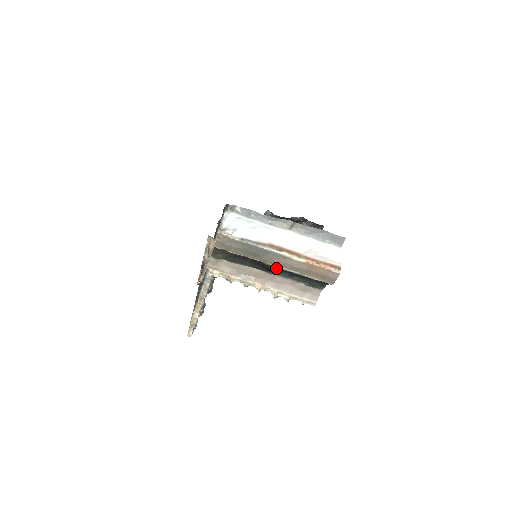
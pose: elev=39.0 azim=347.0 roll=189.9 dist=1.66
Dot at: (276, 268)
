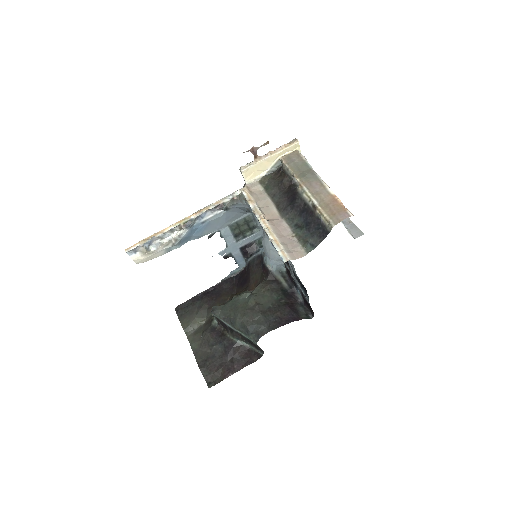
Dot at: (302, 197)
